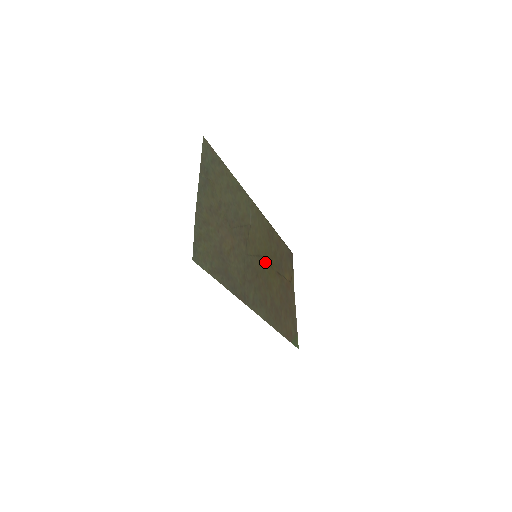
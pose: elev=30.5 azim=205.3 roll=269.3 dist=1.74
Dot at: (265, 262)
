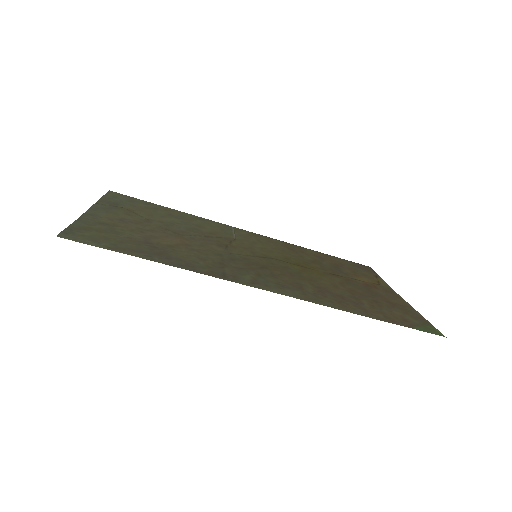
Dot at: (288, 264)
